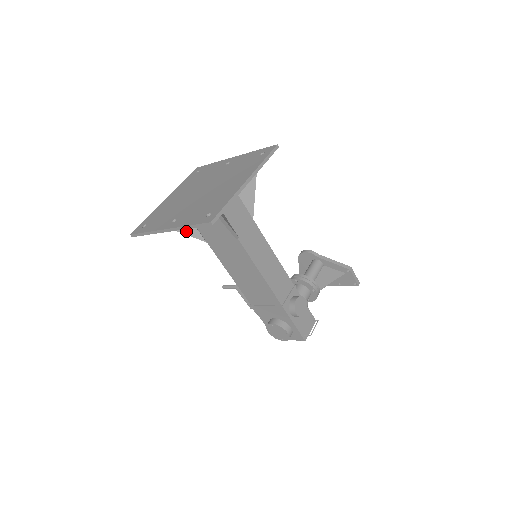
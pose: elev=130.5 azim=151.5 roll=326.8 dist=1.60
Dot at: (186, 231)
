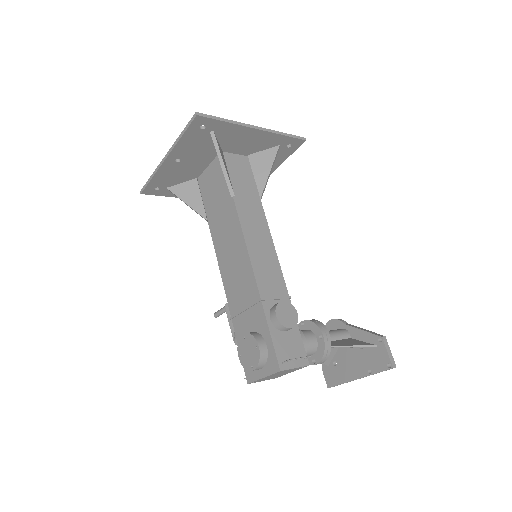
Dot at: (192, 204)
